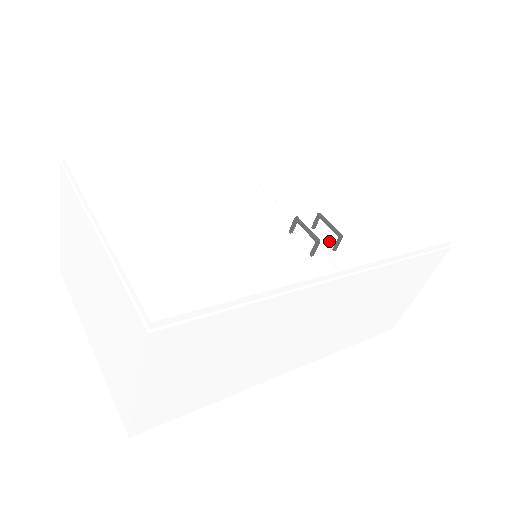
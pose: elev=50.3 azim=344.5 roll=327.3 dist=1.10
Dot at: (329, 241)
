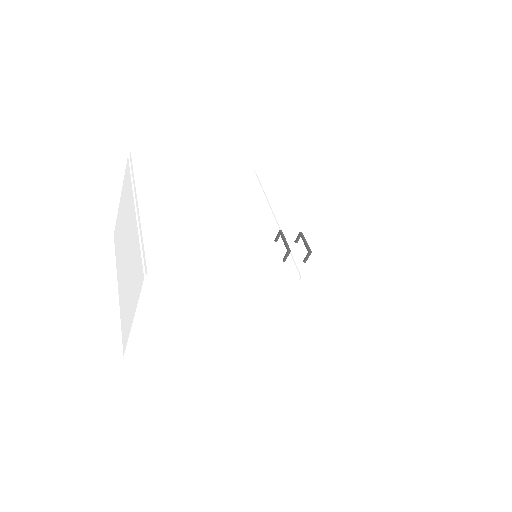
Dot at: (304, 255)
